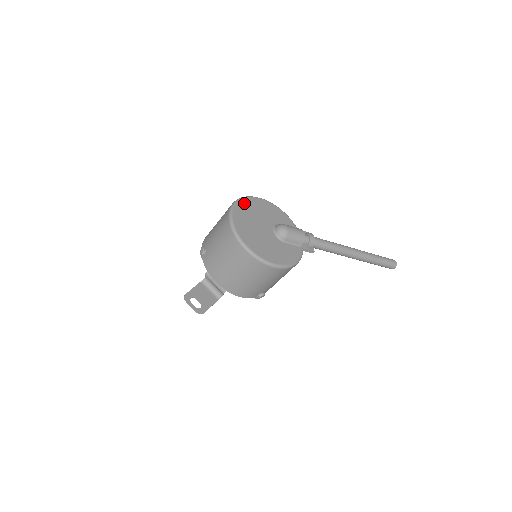
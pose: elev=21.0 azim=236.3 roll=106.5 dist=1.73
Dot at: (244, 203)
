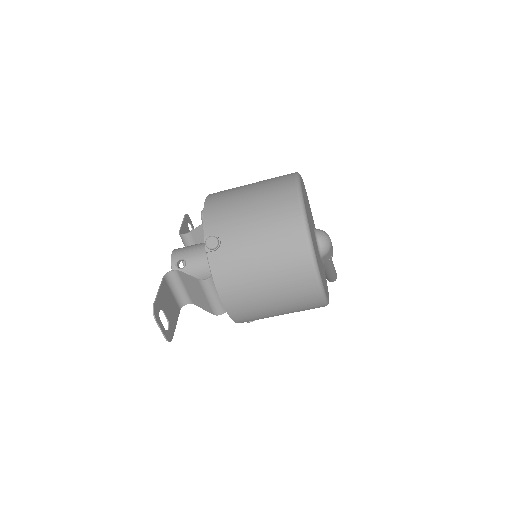
Dot at: (302, 187)
